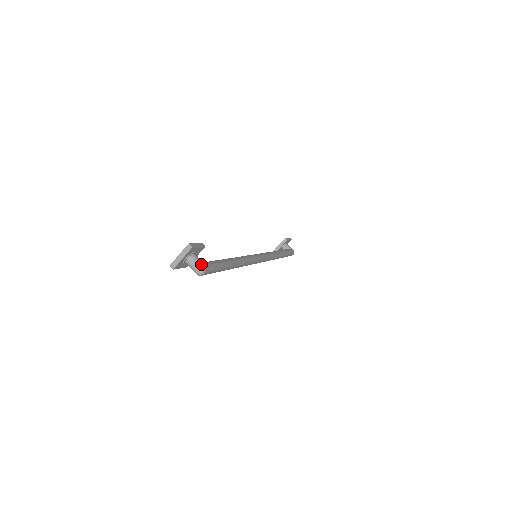
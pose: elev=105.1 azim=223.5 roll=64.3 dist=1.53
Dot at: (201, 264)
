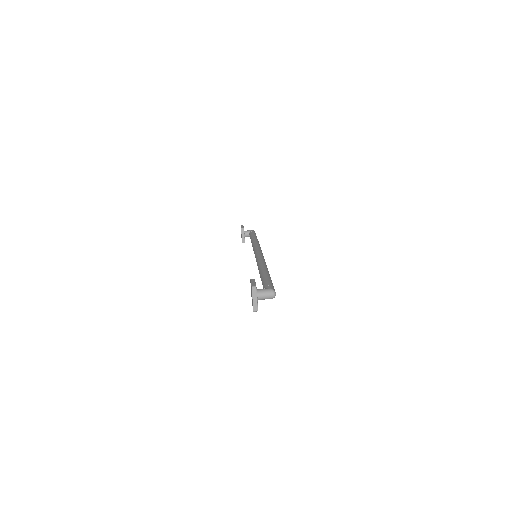
Dot at: (268, 290)
